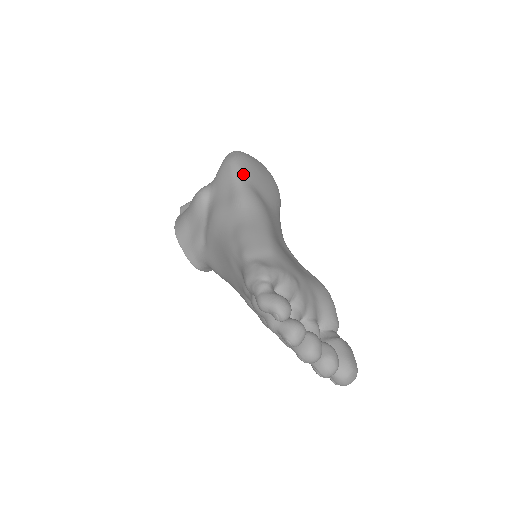
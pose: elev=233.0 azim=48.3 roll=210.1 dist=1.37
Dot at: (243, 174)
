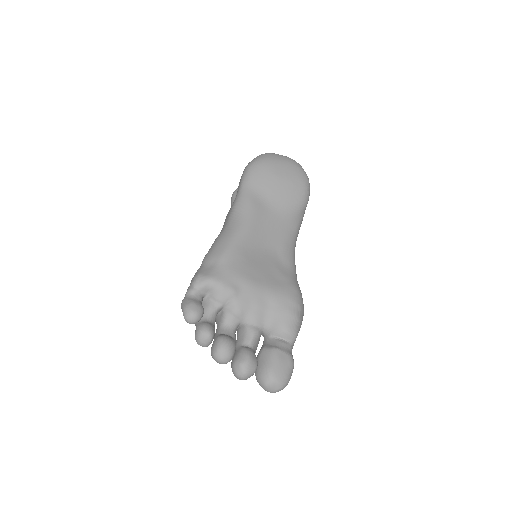
Dot at: (249, 180)
